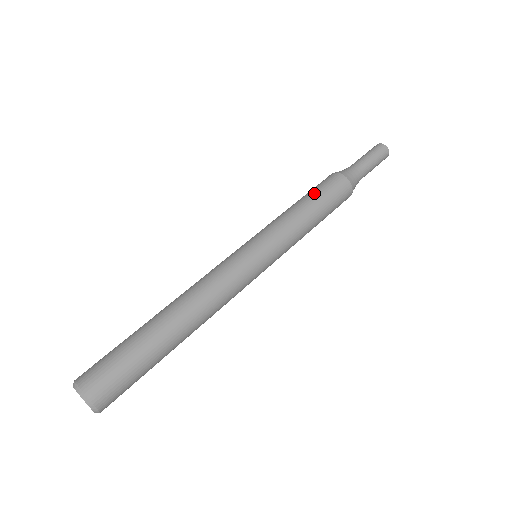
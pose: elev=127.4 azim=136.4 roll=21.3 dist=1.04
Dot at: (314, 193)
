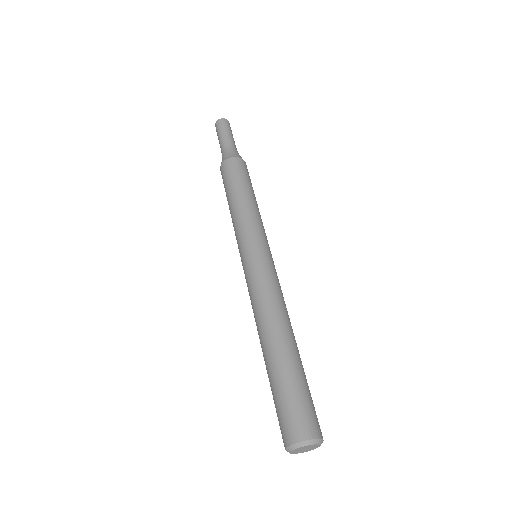
Dot at: (245, 182)
